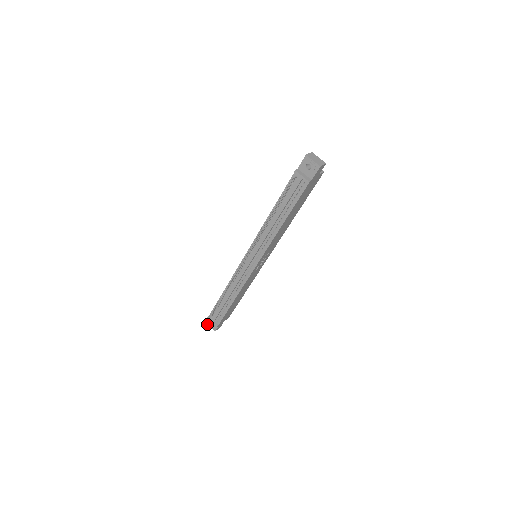
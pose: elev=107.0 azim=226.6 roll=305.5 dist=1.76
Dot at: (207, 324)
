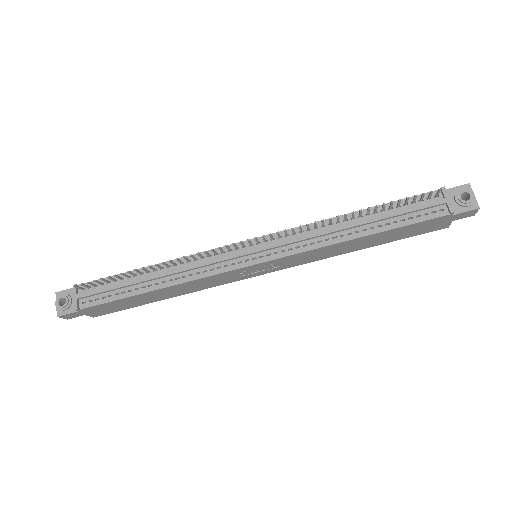
Dot at: (56, 296)
